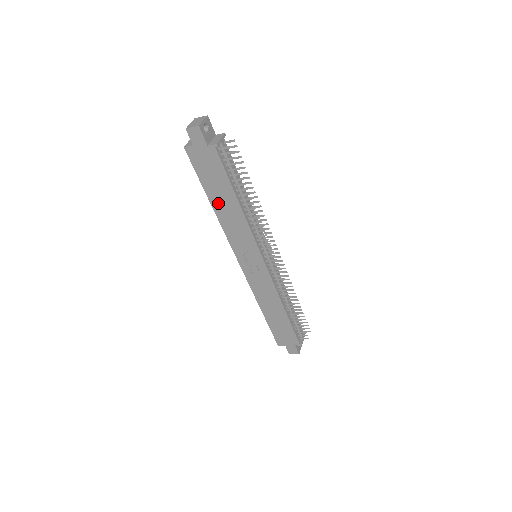
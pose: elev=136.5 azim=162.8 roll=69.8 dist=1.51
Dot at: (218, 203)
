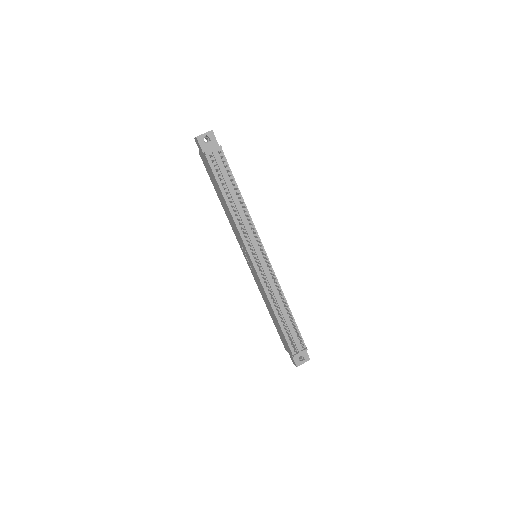
Dot at: (221, 201)
